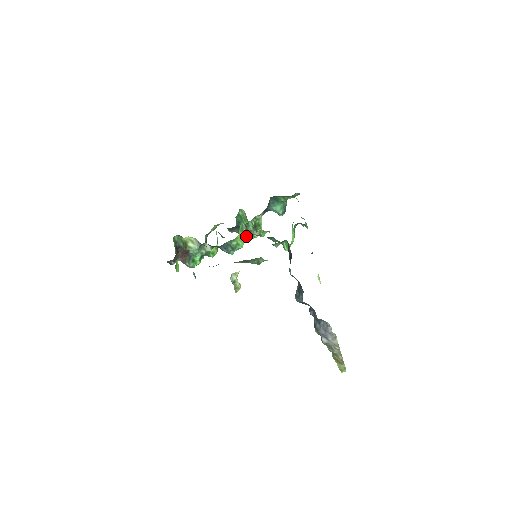
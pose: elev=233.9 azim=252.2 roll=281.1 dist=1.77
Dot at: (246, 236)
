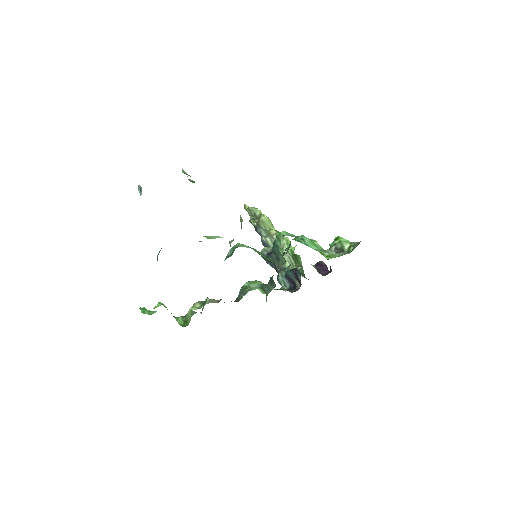
Dot at: occluded
